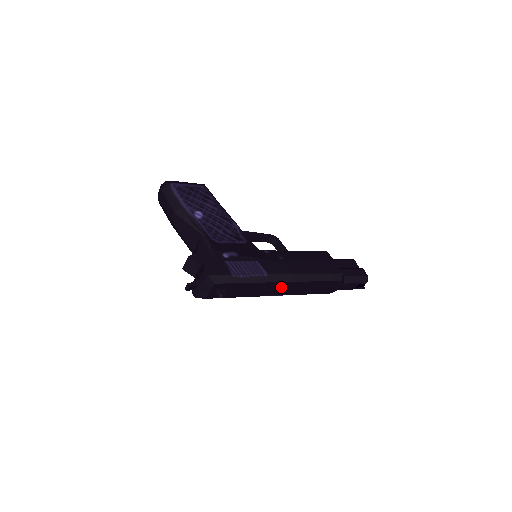
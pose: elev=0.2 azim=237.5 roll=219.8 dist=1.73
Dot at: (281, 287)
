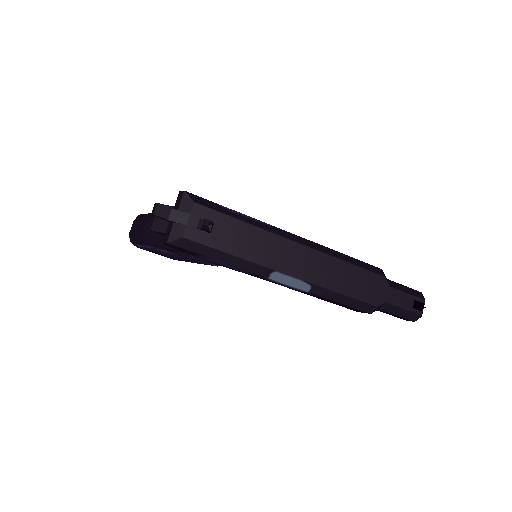
Dot at: (296, 256)
